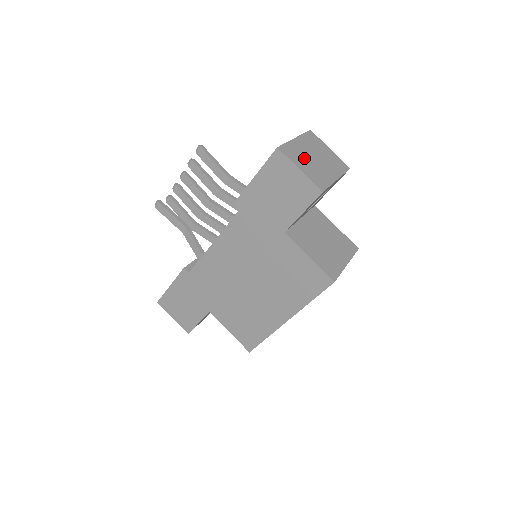
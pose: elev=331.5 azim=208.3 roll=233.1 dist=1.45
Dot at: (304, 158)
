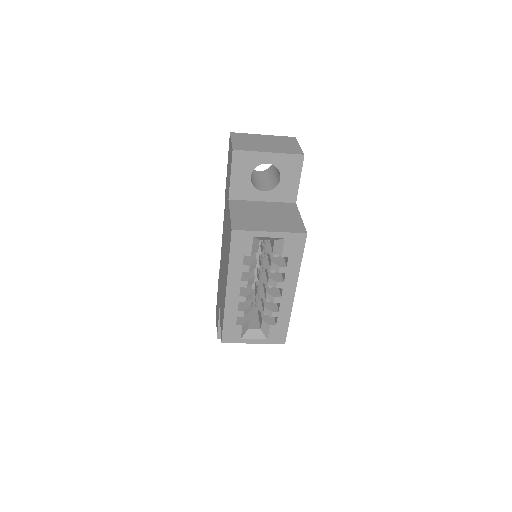
Dot at: (250, 140)
